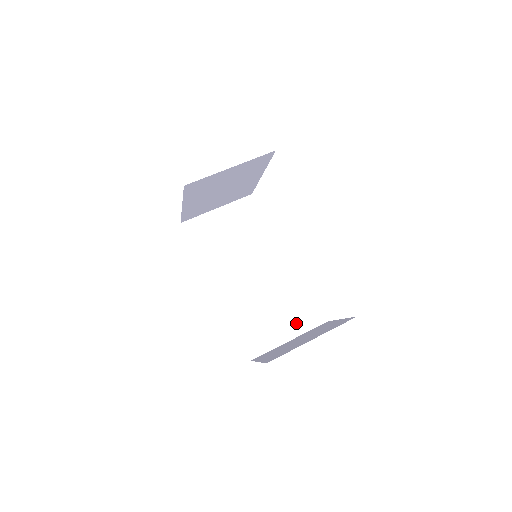
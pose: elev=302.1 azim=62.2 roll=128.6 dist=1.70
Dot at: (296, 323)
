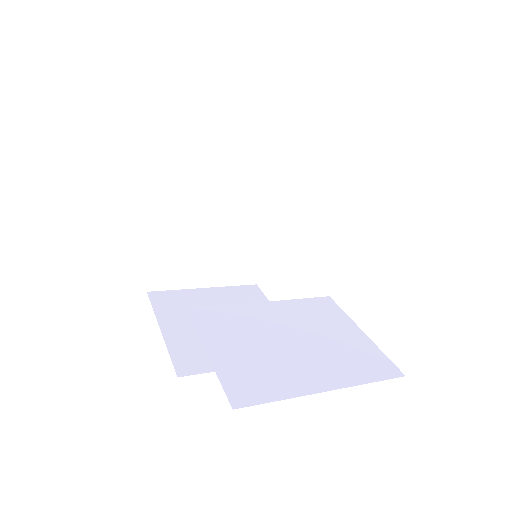
Dot at: (336, 367)
